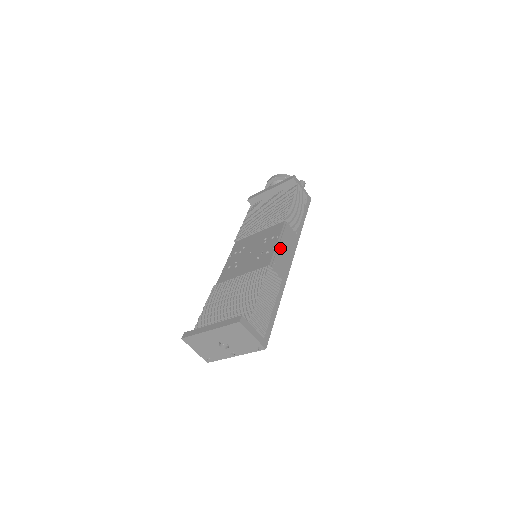
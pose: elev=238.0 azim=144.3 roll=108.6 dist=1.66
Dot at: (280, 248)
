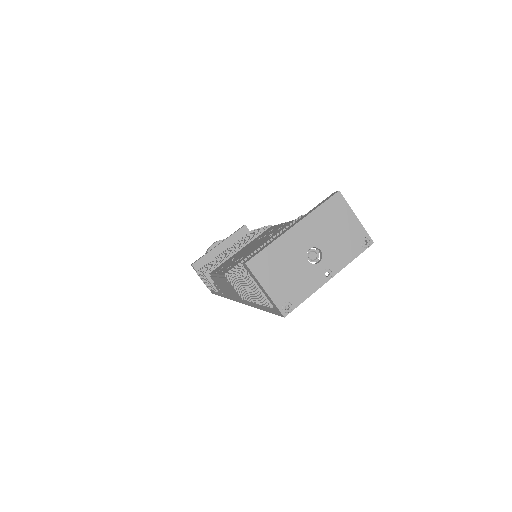
Dot at: occluded
